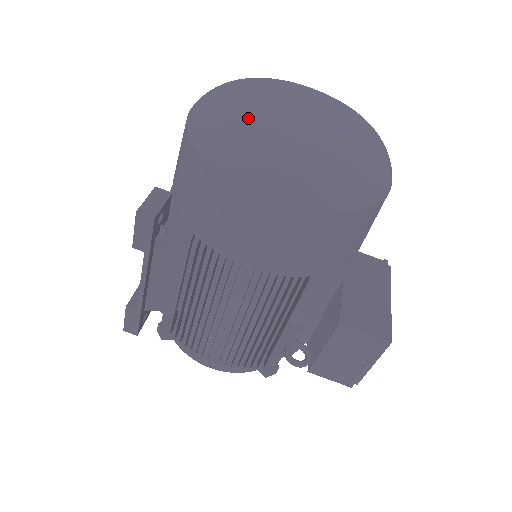
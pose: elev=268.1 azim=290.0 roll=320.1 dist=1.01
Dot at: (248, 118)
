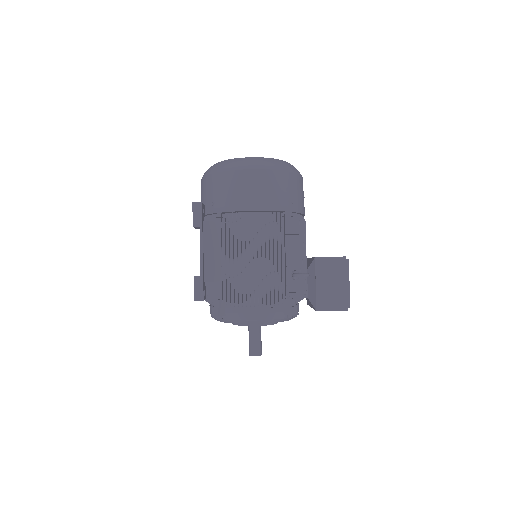
Dot at: occluded
